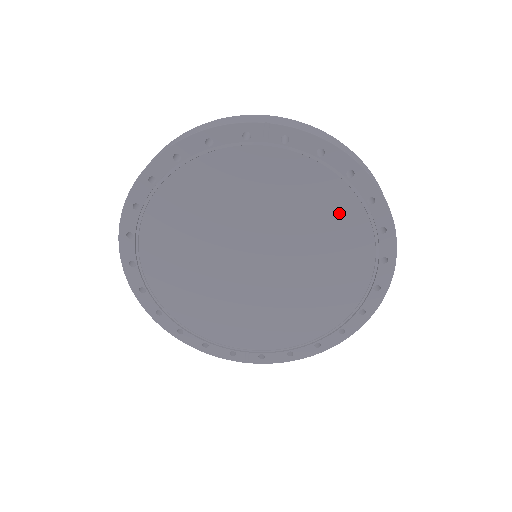
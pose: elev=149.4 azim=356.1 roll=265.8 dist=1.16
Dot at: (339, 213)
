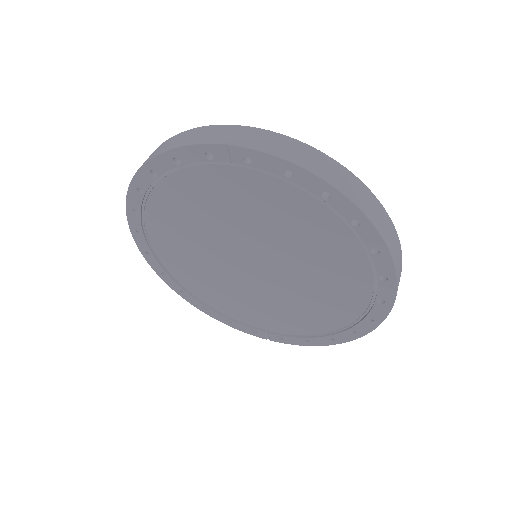
Dot at: (324, 231)
